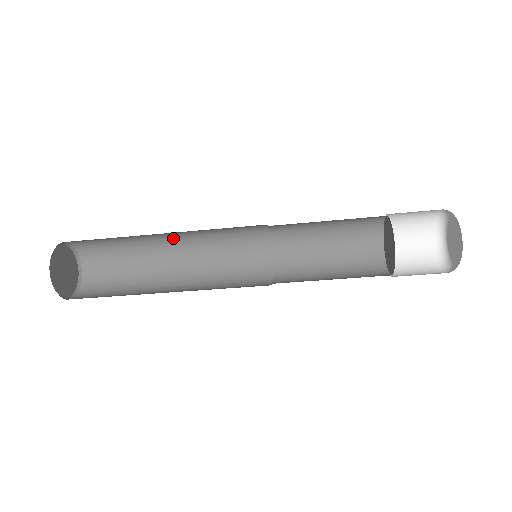
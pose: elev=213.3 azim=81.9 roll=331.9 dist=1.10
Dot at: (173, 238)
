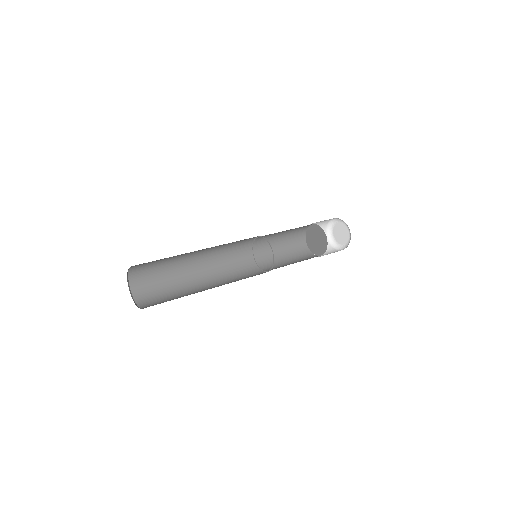
Dot at: occluded
